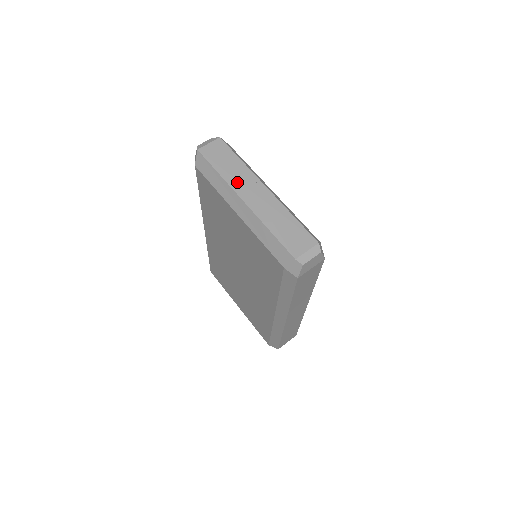
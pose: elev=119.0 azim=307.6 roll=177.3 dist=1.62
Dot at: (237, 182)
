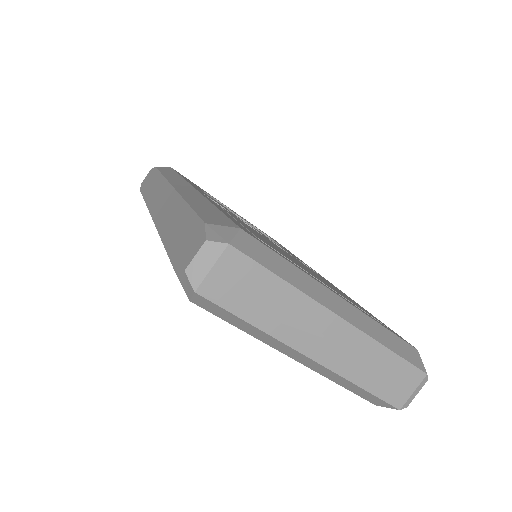
Dot at: (292, 331)
